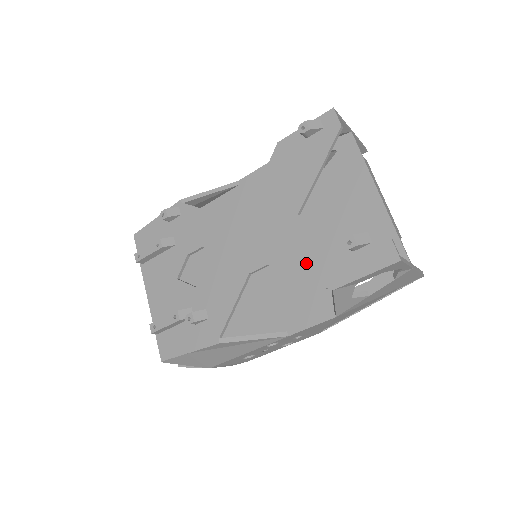
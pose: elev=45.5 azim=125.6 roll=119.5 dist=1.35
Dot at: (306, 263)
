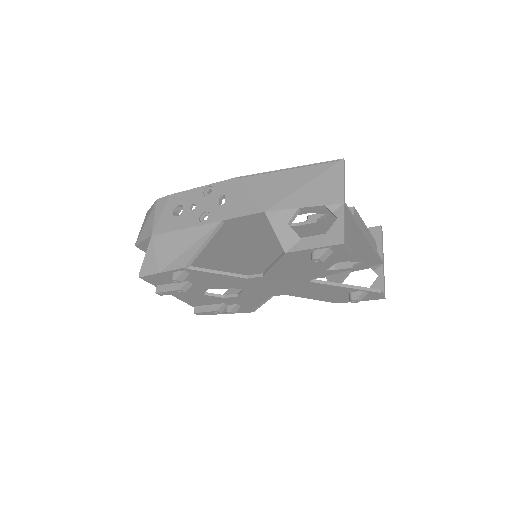
Dot at: (317, 296)
